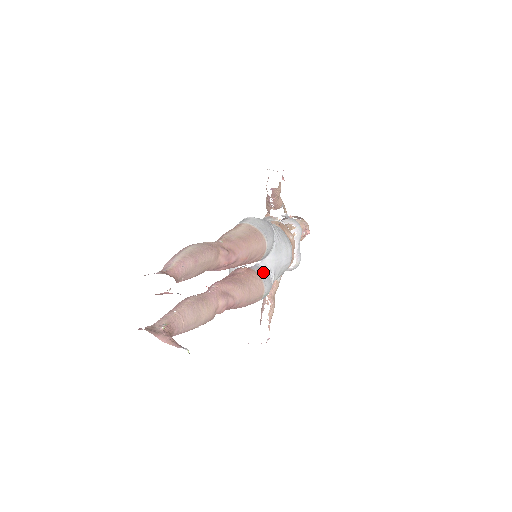
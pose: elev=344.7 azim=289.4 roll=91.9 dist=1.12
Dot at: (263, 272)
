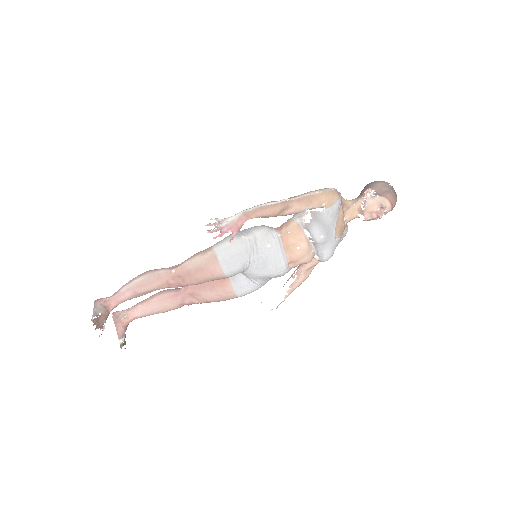
Dot at: (239, 282)
